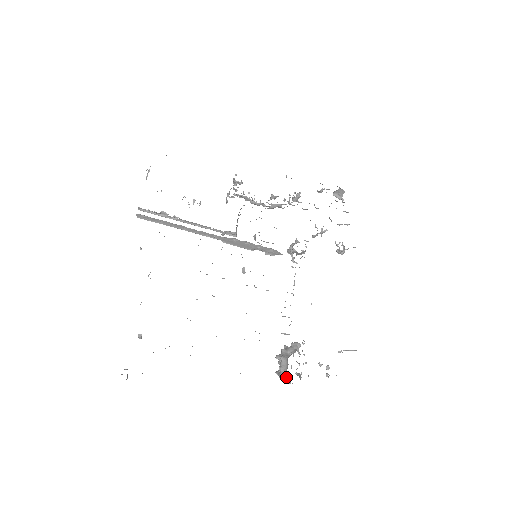
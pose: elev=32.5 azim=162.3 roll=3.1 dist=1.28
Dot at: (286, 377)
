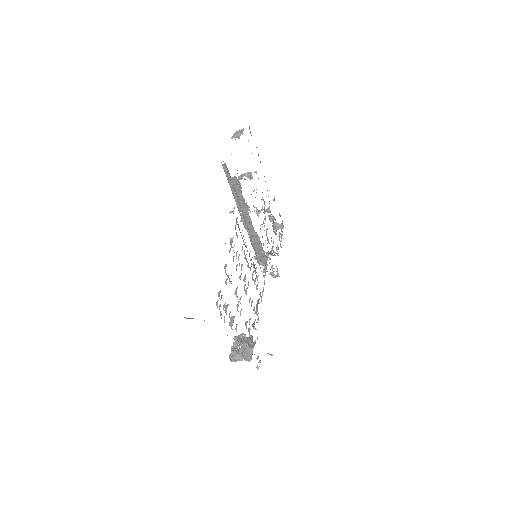
Dot at: (236, 357)
